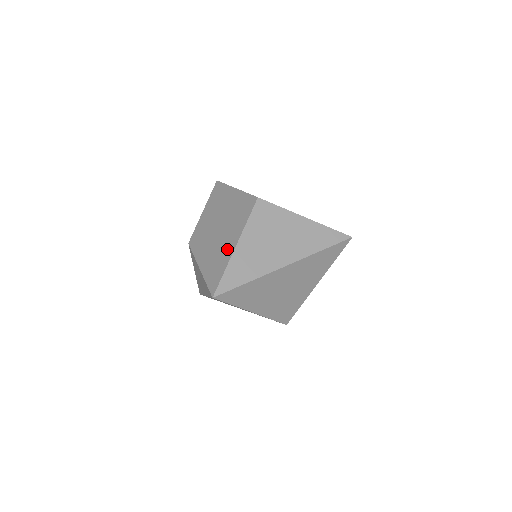
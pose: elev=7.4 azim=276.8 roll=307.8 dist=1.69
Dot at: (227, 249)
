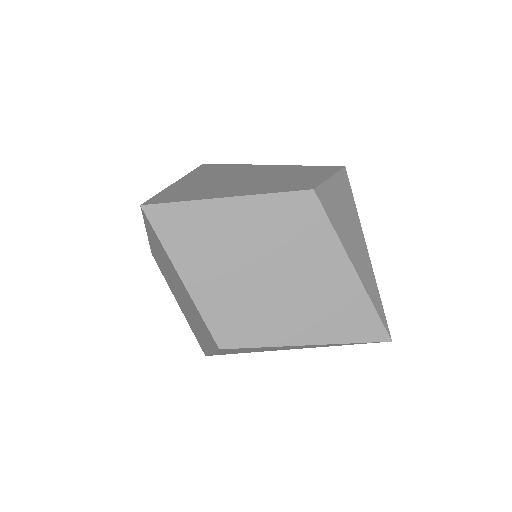
Dot at: occluded
